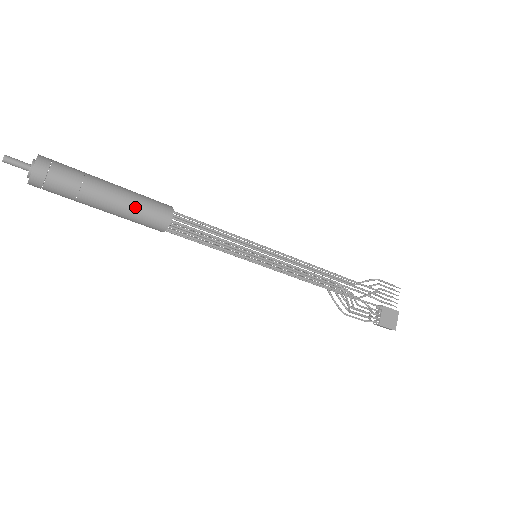
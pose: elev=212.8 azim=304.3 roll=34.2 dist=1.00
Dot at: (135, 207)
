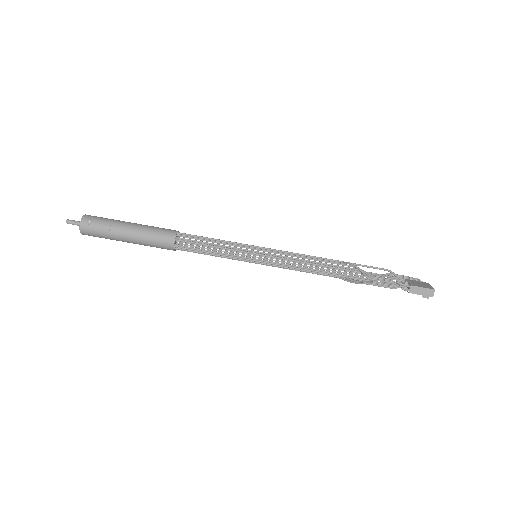
Dot at: (150, 227)
